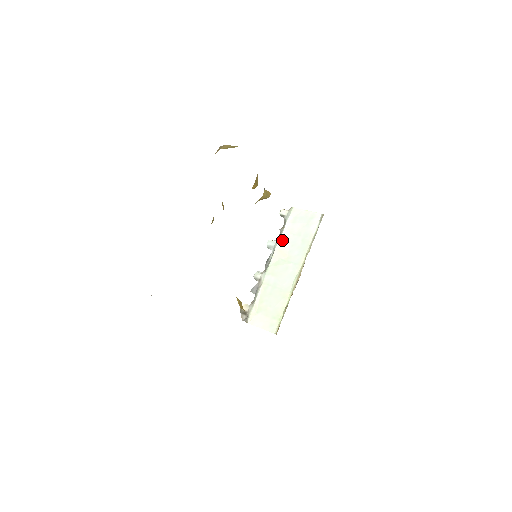
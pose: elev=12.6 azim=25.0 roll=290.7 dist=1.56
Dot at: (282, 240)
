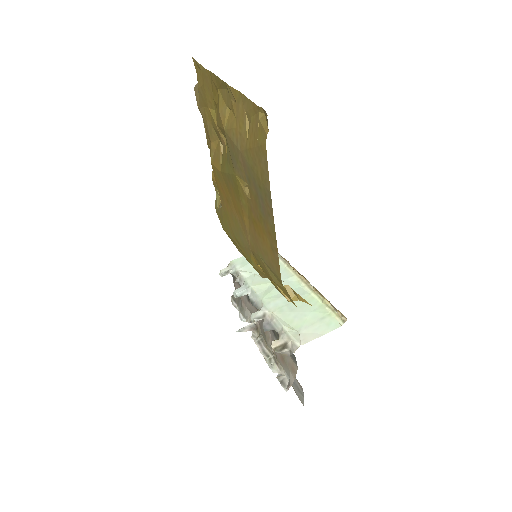
Dot at: (250, 279)
